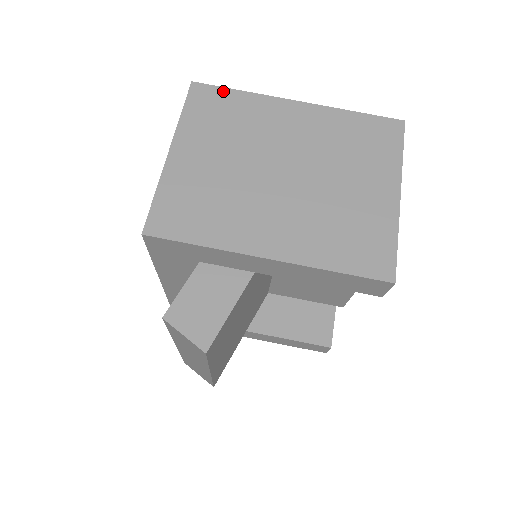
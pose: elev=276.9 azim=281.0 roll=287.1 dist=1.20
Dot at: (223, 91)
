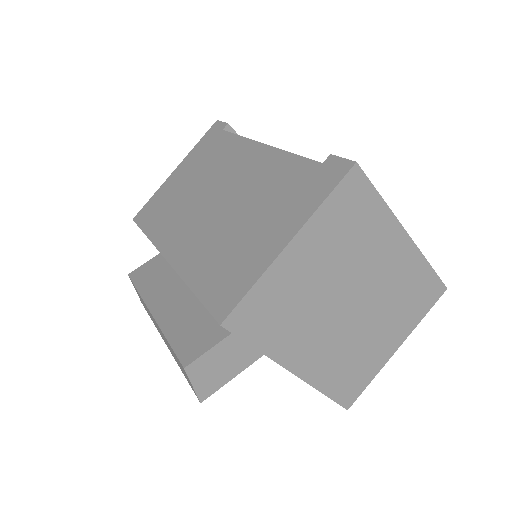
Dot at: (371, 192)
